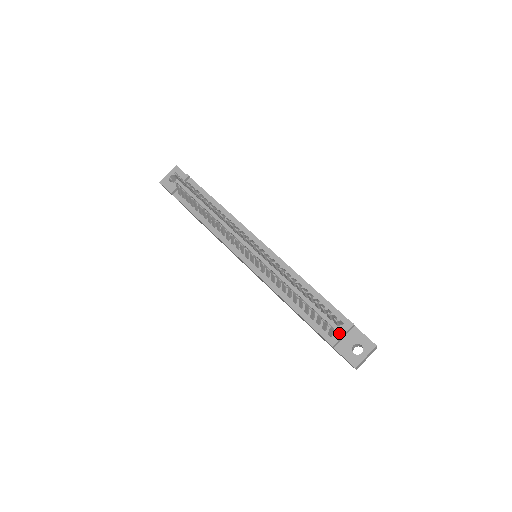
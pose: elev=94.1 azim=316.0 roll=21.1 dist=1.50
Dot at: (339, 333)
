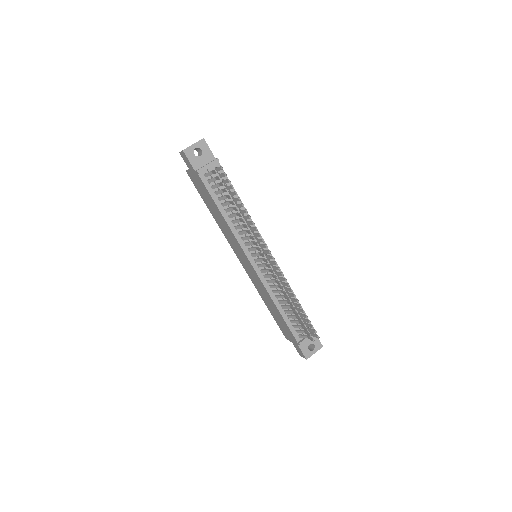
Dot at: occluded
